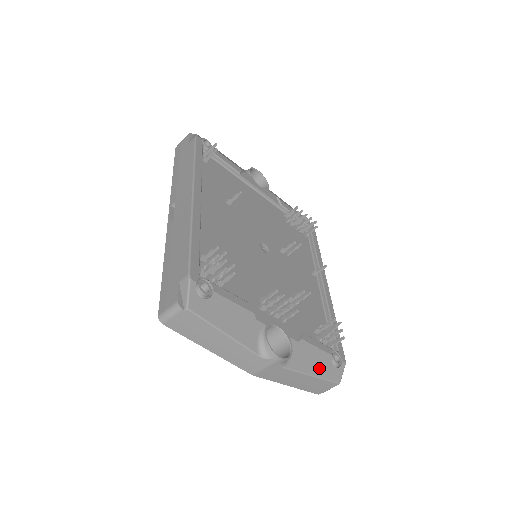
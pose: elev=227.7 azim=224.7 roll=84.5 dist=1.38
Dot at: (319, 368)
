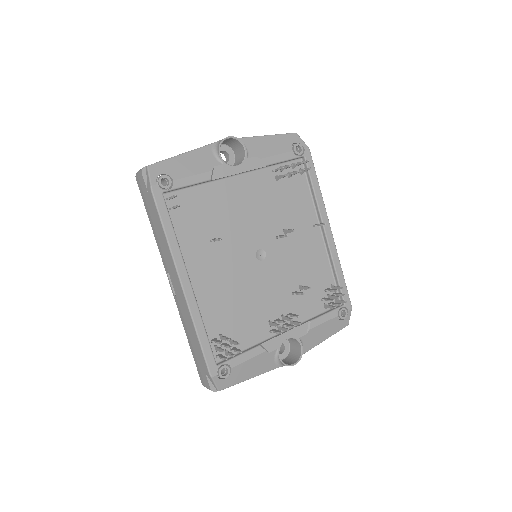
Dot at: (328, 332)
